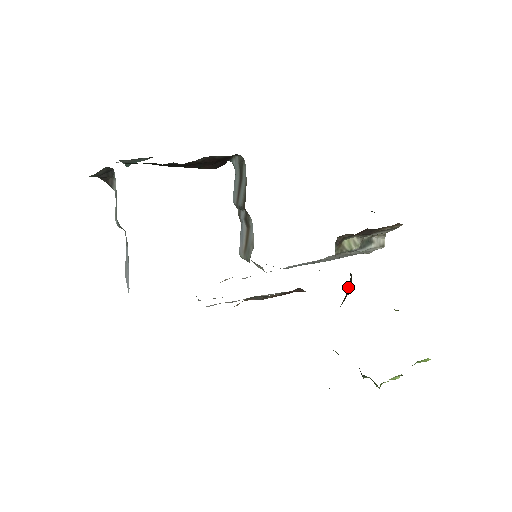
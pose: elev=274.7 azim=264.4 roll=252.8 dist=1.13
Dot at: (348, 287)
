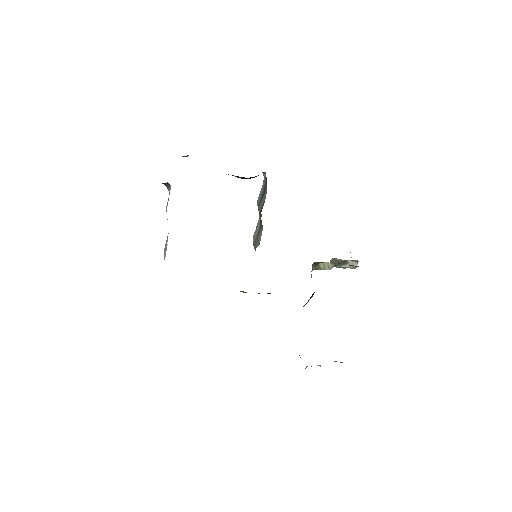
Dot at: occluded
